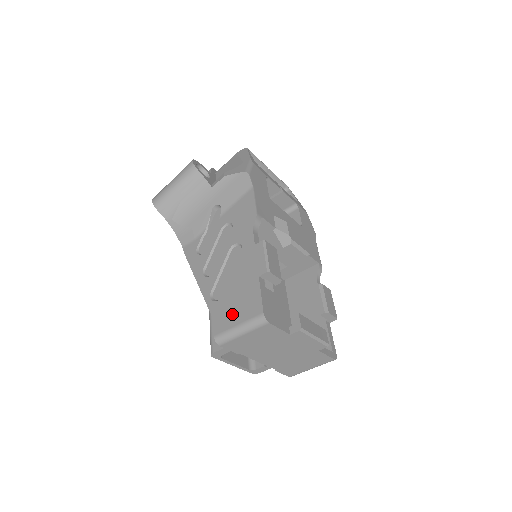
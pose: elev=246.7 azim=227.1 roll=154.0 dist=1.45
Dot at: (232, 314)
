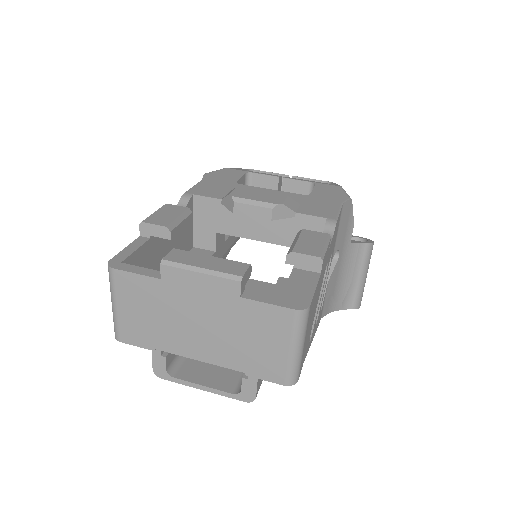
Dot at: occluded
